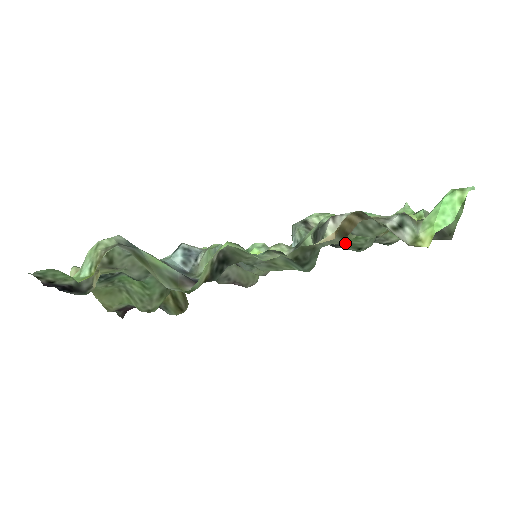
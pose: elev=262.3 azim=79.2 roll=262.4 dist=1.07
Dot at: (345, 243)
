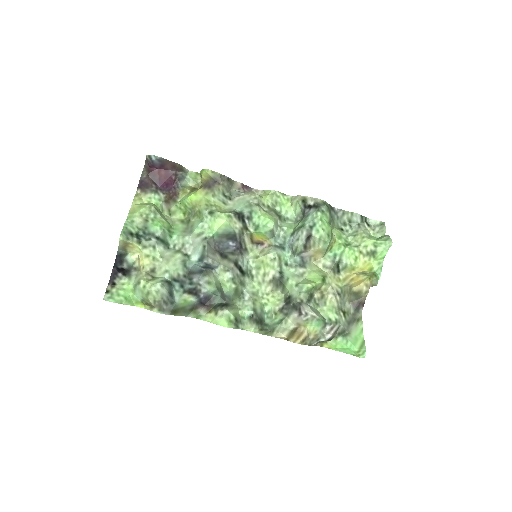
Dot at: (335, 225)
